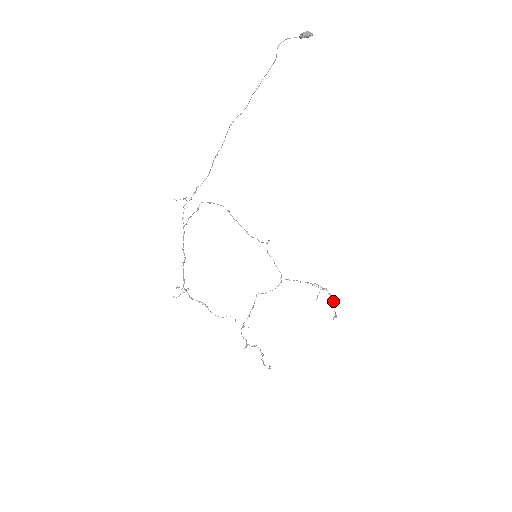
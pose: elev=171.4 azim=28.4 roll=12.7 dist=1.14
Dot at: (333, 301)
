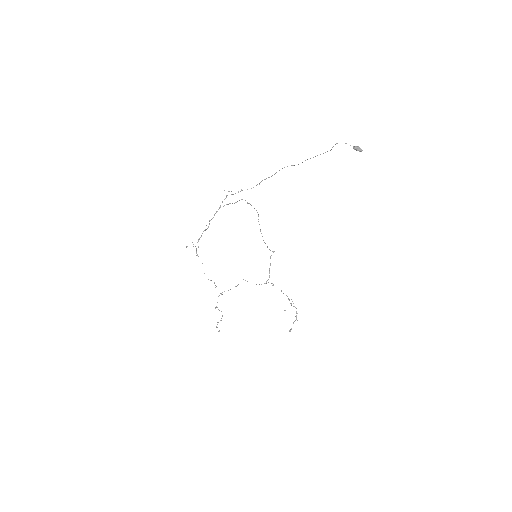
Dot at: (296, 319)
